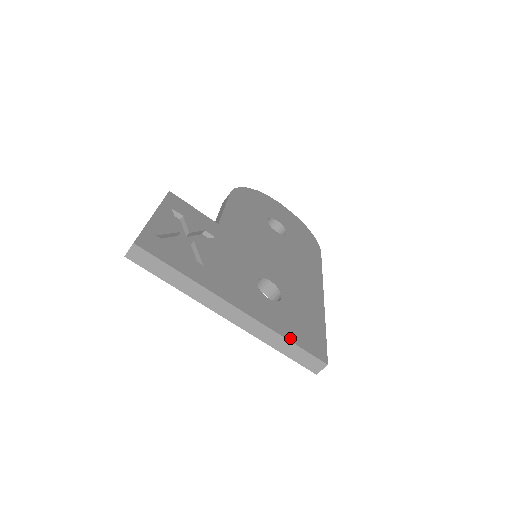
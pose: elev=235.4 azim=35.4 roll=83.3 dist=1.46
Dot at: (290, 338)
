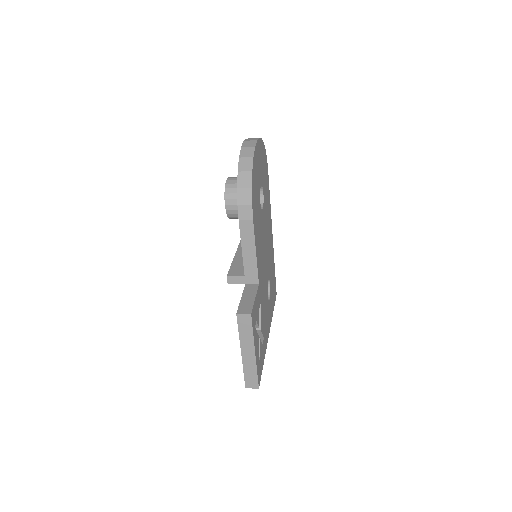
Dot at: (273, 309)
